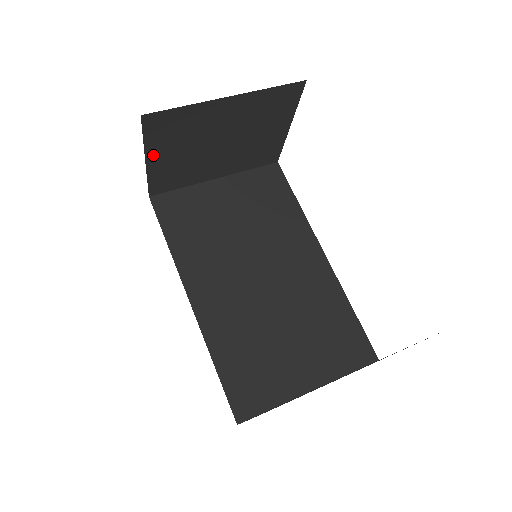
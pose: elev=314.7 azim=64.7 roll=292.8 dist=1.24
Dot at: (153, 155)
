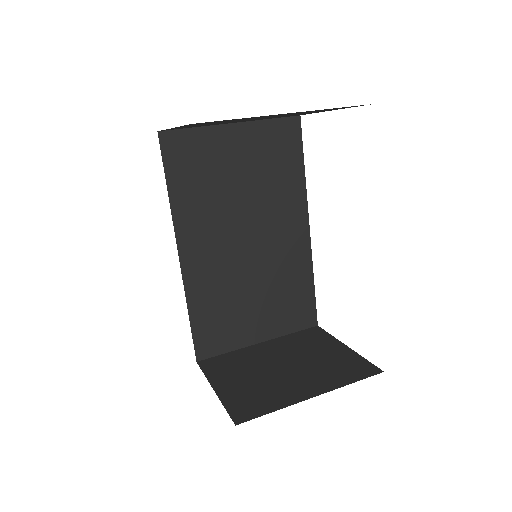
Dot at: occluded
